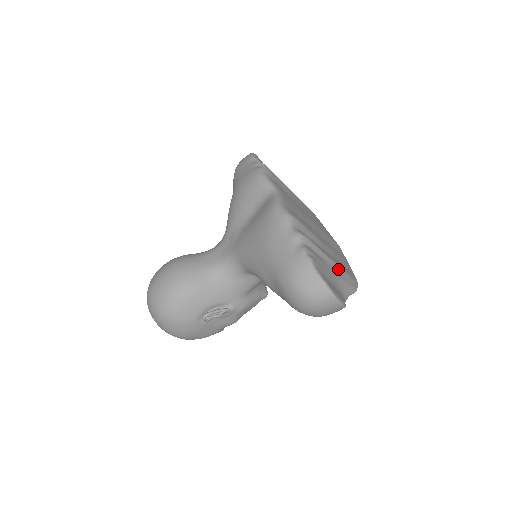
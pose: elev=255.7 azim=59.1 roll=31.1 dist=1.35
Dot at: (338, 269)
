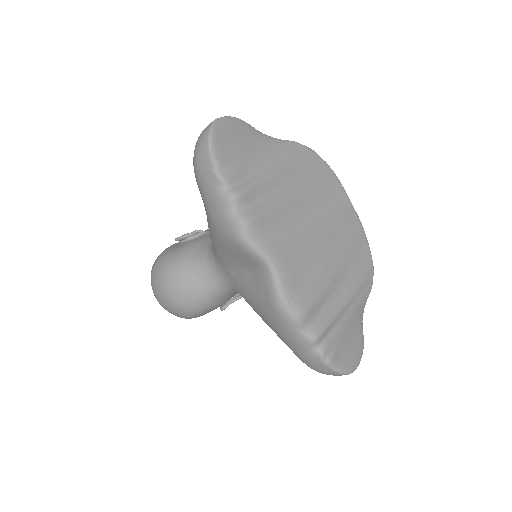
Dot at: (354, 299)
